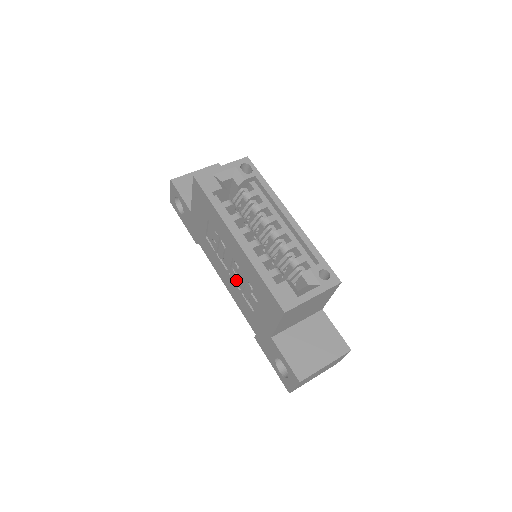
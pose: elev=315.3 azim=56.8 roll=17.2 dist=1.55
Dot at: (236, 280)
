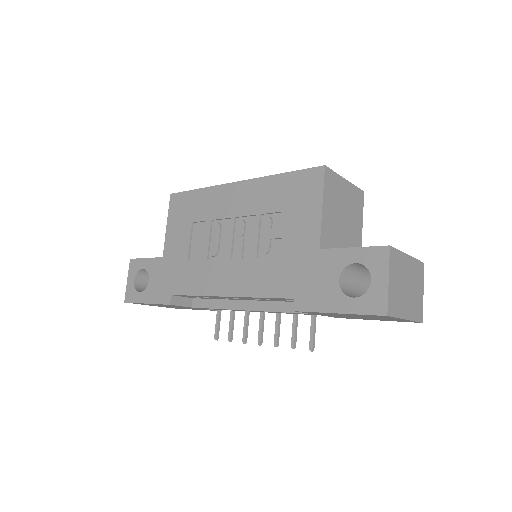
Dot at: (243, 253)
